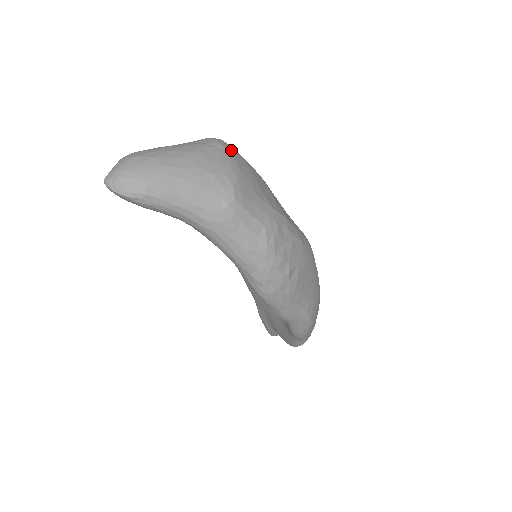
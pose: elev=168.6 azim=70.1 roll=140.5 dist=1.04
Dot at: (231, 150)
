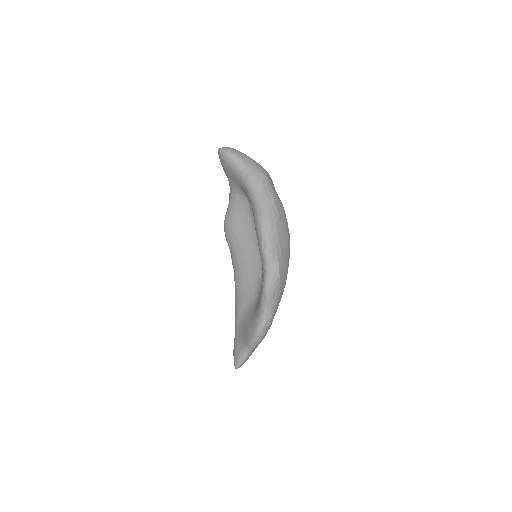
Dot at: occluded
